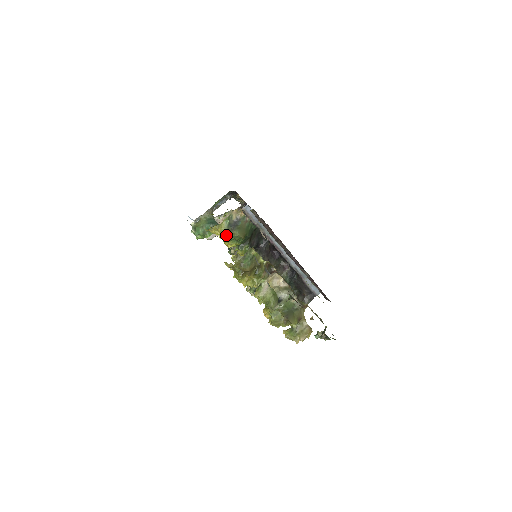
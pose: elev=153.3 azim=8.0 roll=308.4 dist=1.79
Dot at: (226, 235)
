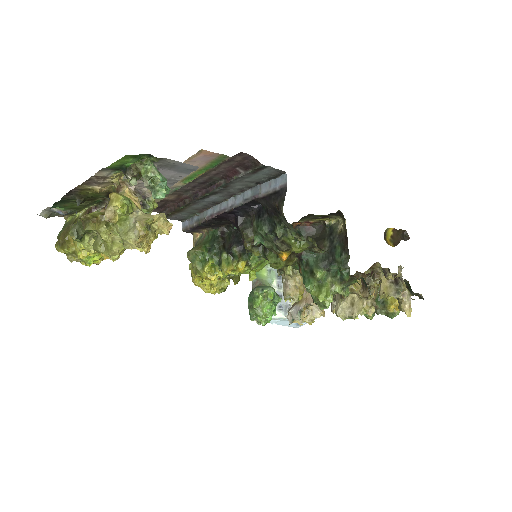
Dot at: (196, 269)
